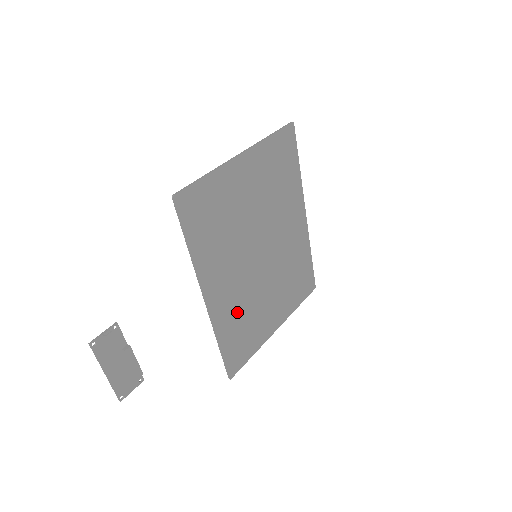
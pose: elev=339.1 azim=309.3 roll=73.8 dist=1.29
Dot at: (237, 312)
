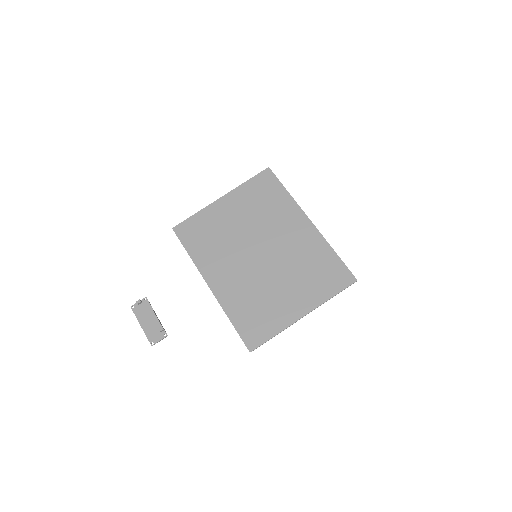
Dot at: (244, 296)
